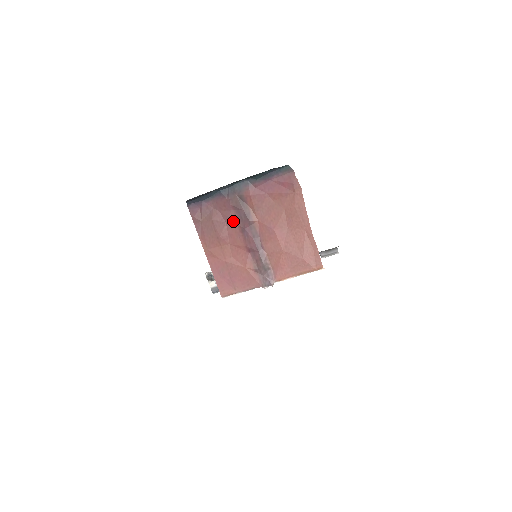
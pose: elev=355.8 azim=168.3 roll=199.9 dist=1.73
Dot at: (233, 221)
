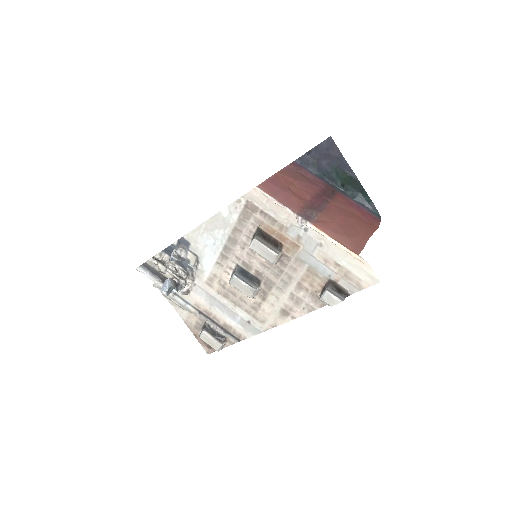
Dot at: (317, 188)
